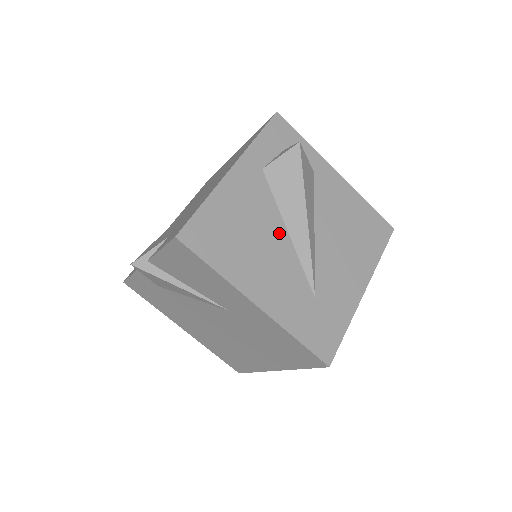
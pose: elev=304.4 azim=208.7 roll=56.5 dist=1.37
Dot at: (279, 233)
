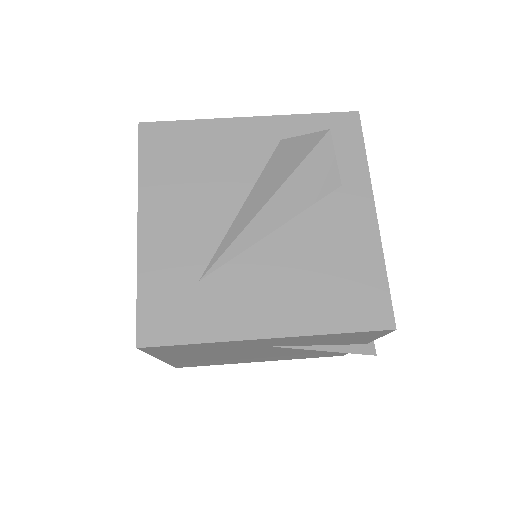
Dot at: (232, 198)
